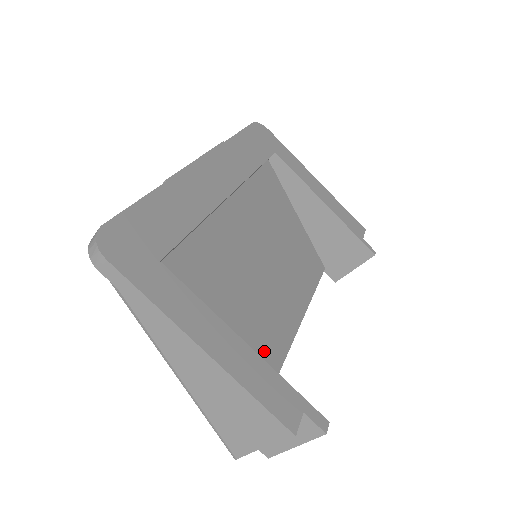
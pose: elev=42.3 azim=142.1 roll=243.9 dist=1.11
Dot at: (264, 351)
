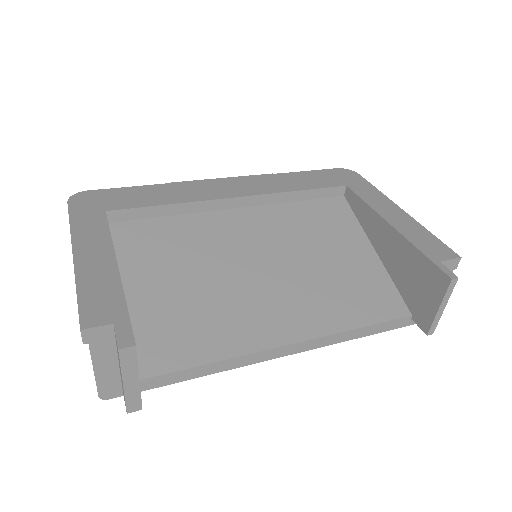
Dot at: (207, 331)
